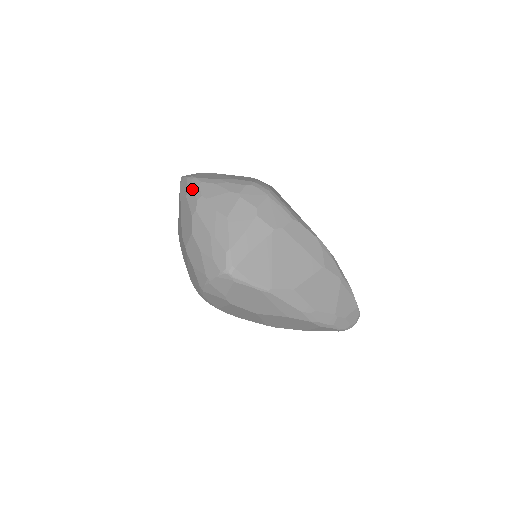
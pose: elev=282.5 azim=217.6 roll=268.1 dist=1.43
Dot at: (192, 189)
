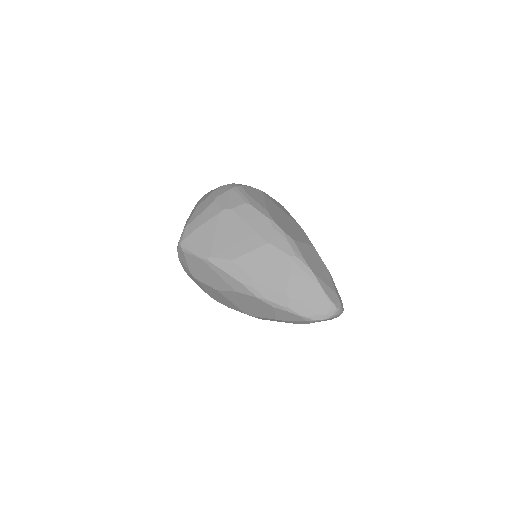
Dot at: occluded
